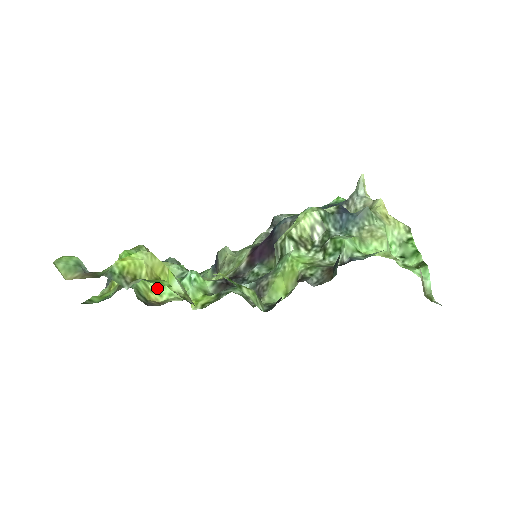
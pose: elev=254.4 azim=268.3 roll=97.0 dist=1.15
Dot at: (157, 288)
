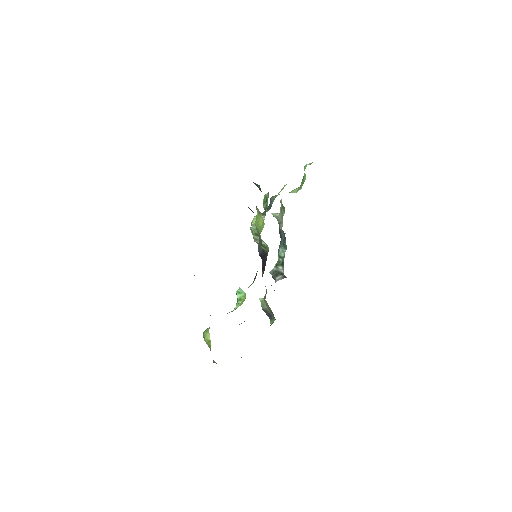
Dot at: occluded
